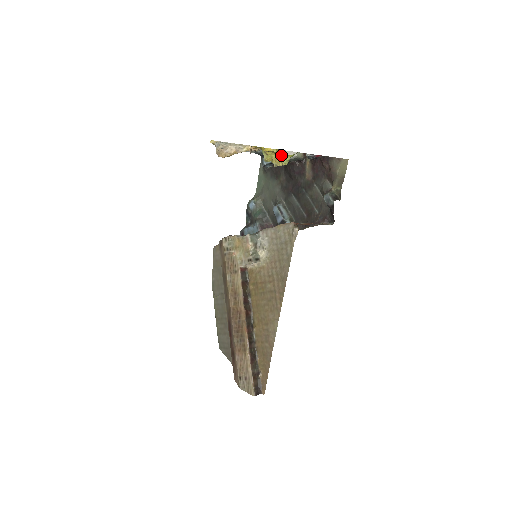
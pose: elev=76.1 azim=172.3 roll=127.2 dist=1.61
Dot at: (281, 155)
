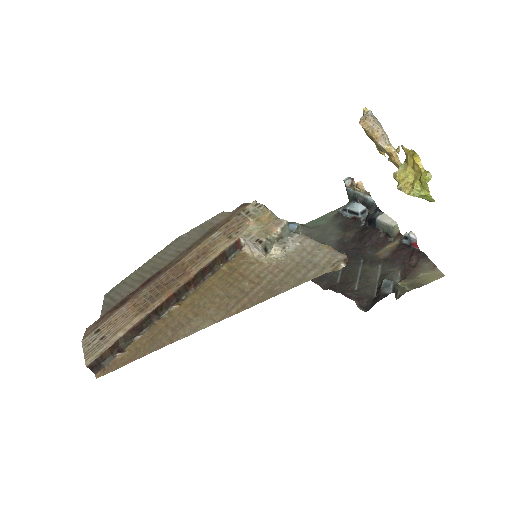
Dot at: (424, 180)
